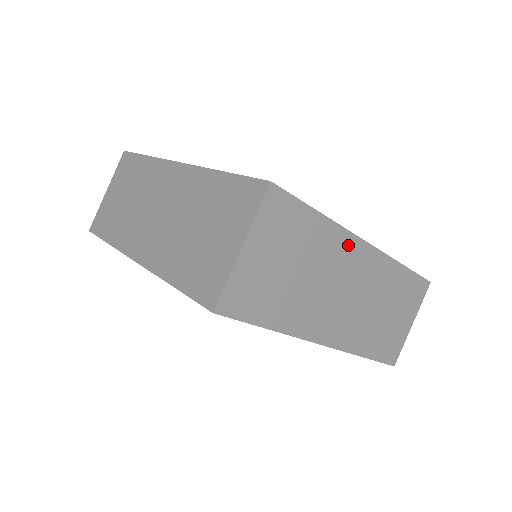
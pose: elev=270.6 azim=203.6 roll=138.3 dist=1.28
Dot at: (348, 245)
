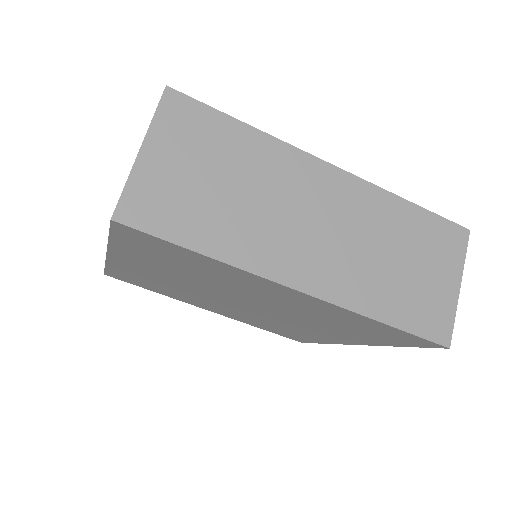
Dot at: (301, 165)
